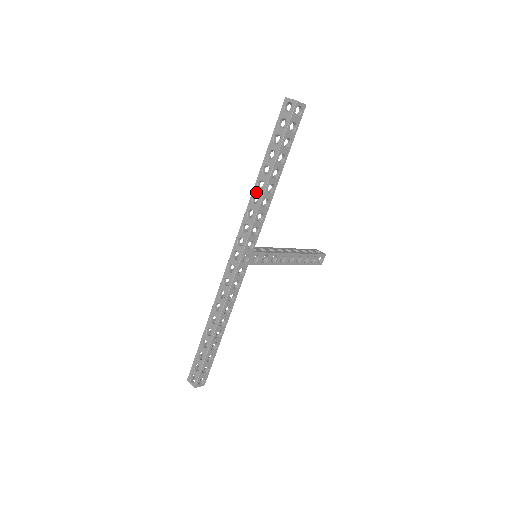
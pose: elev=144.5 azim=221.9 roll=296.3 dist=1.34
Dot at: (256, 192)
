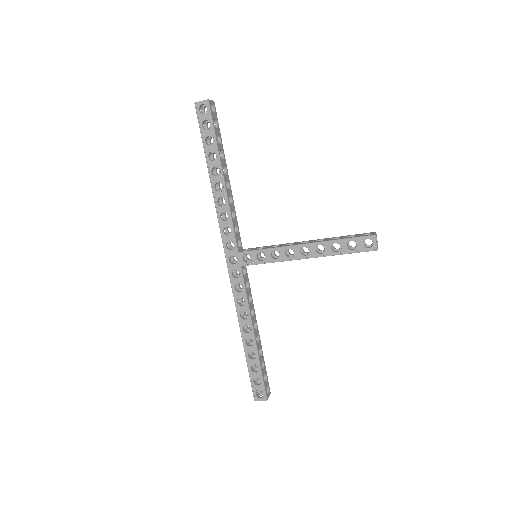
Dot at: occluded
